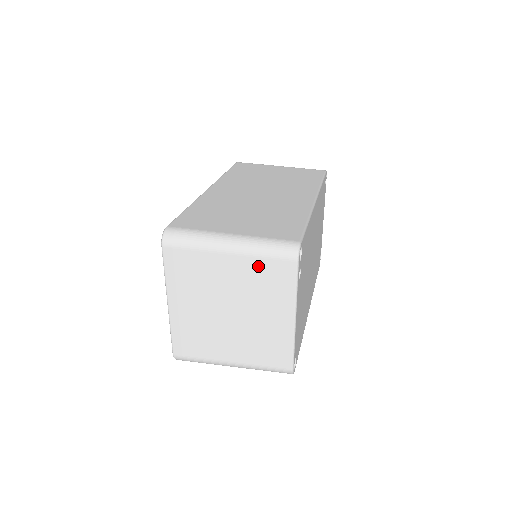
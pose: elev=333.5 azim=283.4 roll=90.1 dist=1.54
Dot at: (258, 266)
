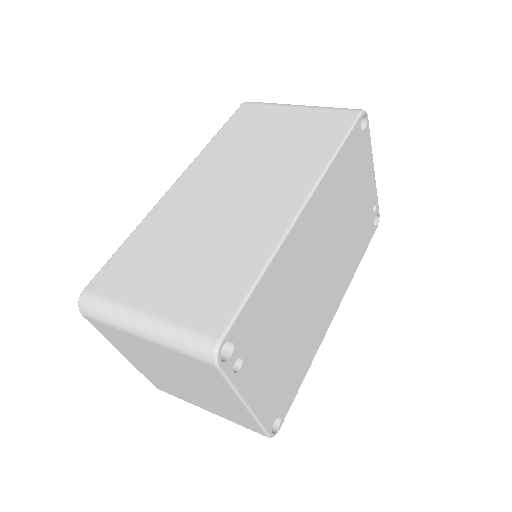
Dot at: (179, 357)
